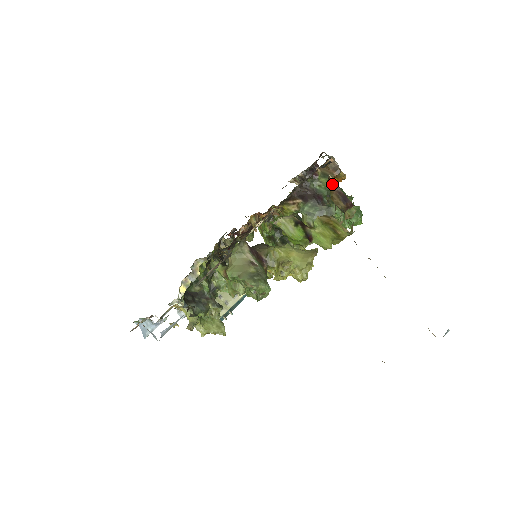
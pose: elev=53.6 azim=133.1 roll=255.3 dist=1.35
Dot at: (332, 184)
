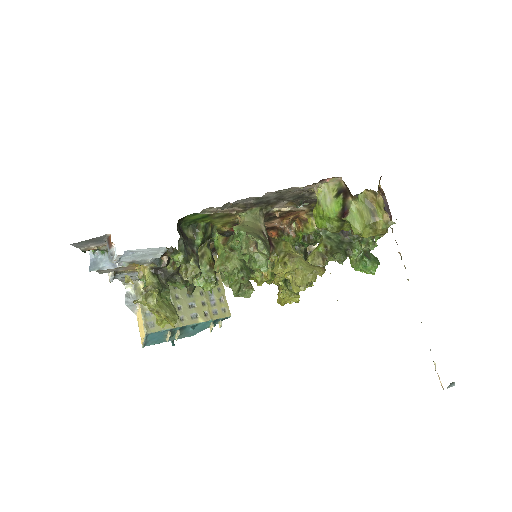
Dot at: (380, 189)
